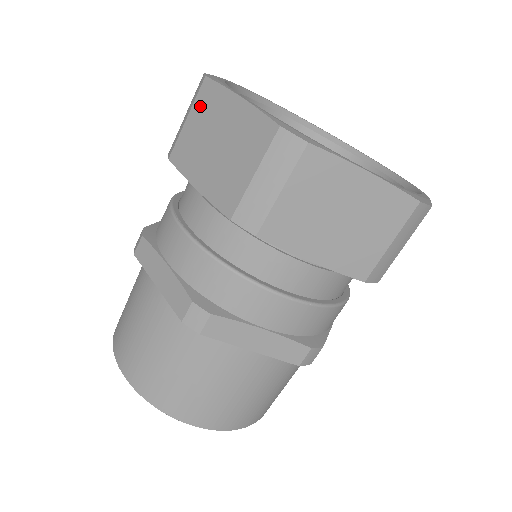
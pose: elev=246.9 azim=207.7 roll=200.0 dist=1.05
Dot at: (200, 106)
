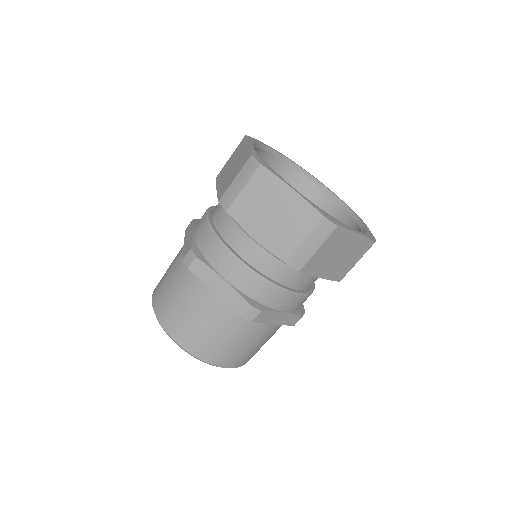
Dot at: (256, 184)
